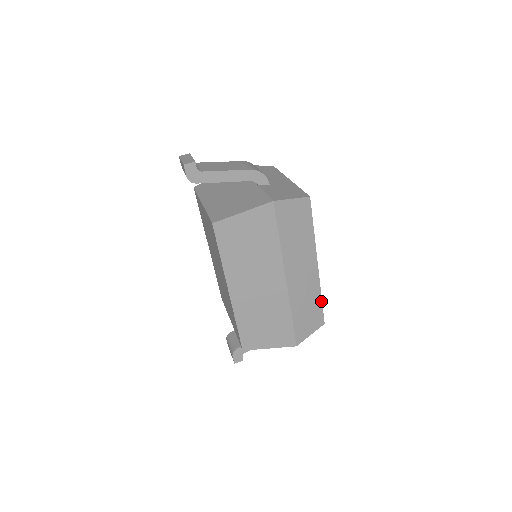
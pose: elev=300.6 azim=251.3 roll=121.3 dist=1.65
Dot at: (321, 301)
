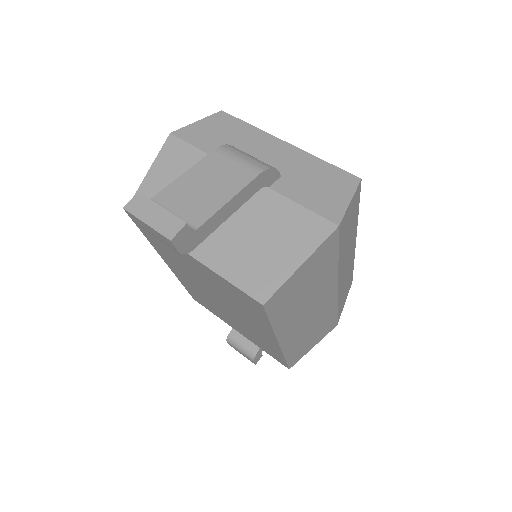
Dot at: (353, 268)
